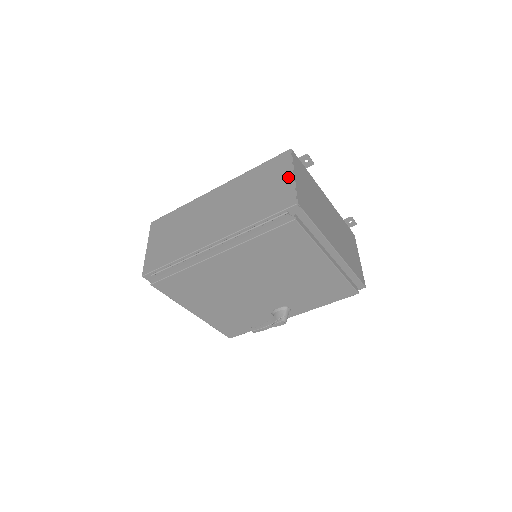
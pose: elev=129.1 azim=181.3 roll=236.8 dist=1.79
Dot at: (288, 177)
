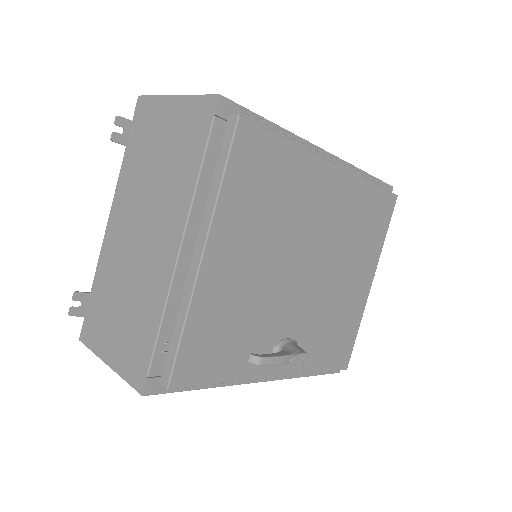
Dot at: occluded
